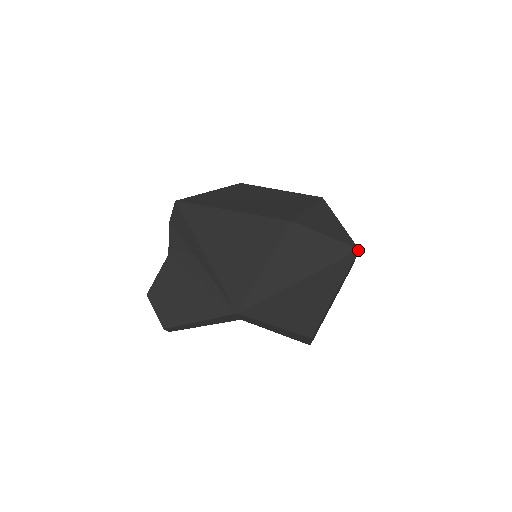
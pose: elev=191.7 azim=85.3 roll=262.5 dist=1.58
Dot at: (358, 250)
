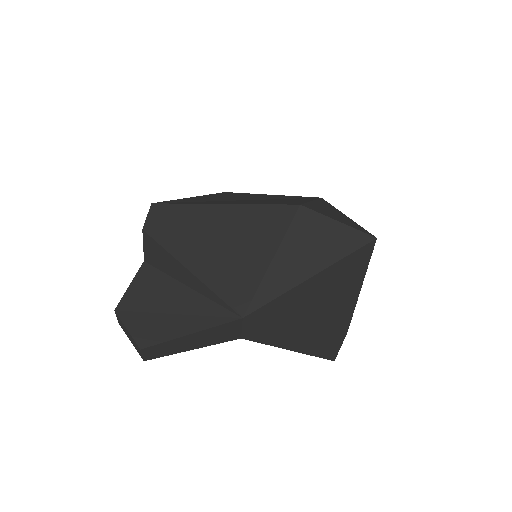
Dot at: (376, 238)
